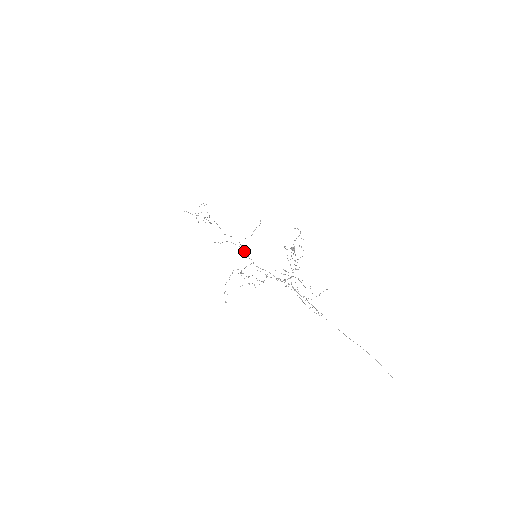
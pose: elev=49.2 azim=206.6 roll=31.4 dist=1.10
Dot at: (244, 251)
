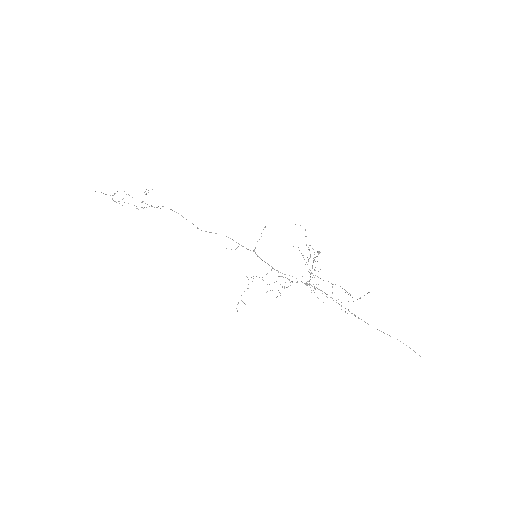
Dot at: occluded
